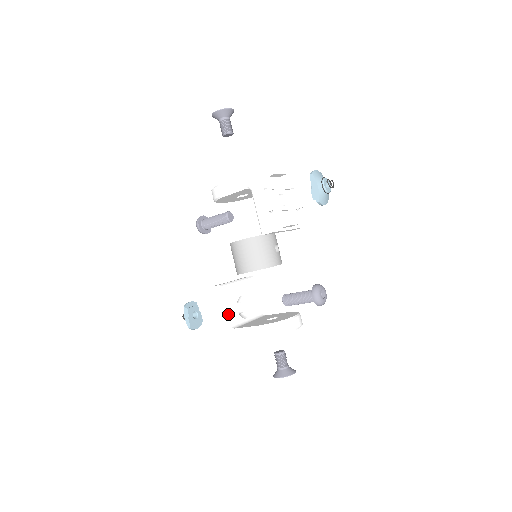
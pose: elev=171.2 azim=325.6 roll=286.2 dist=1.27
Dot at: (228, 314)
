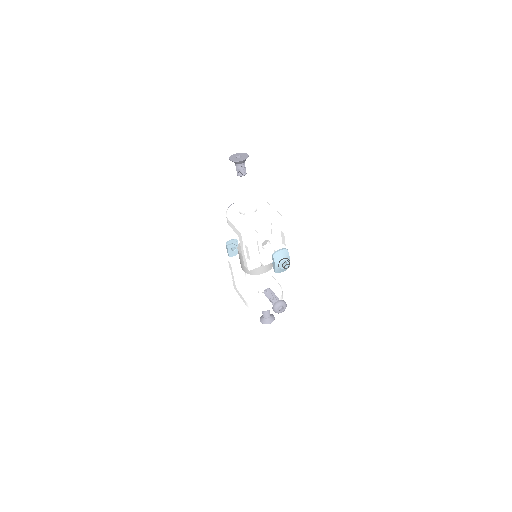
Dot at: (236, 279)
